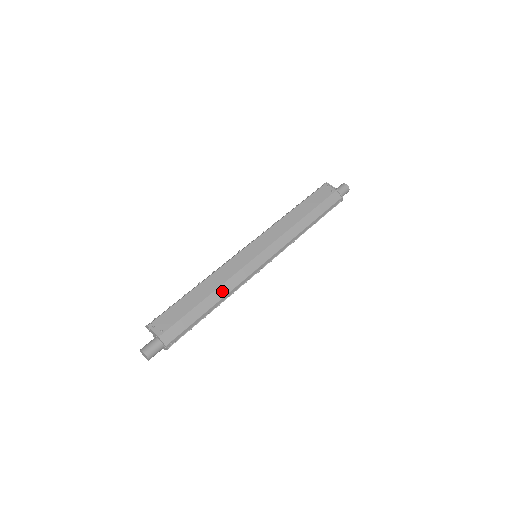
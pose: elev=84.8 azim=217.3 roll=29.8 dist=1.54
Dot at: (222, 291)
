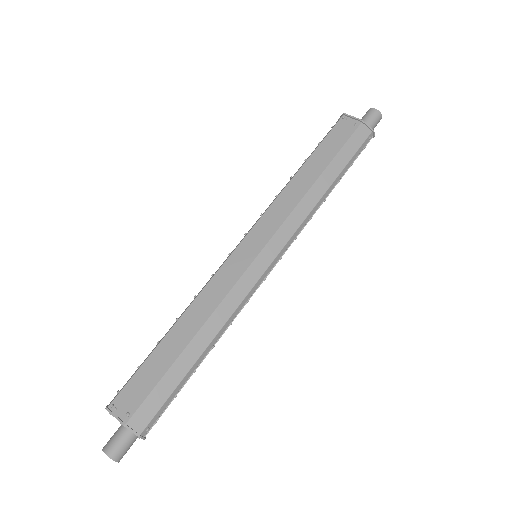
Dot at: (211, 327)
